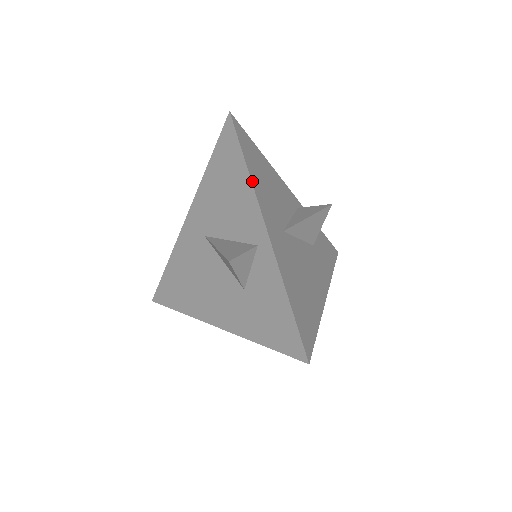
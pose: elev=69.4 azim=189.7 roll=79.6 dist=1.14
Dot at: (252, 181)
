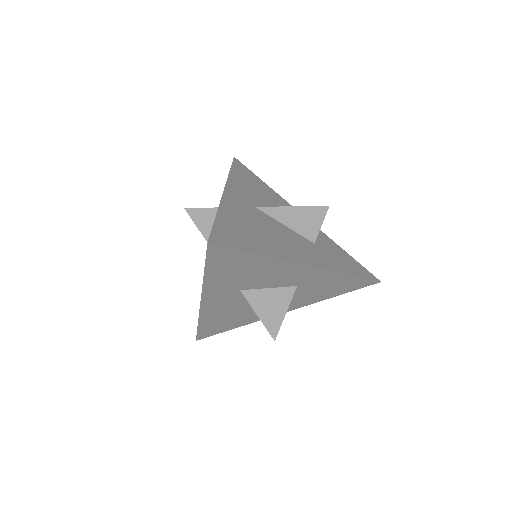
Dot at: (229, 176)
